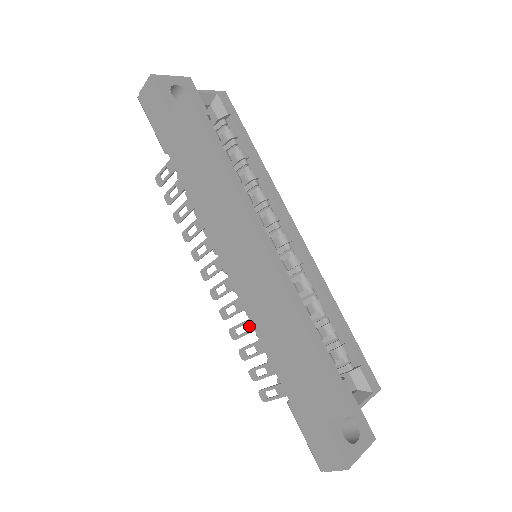
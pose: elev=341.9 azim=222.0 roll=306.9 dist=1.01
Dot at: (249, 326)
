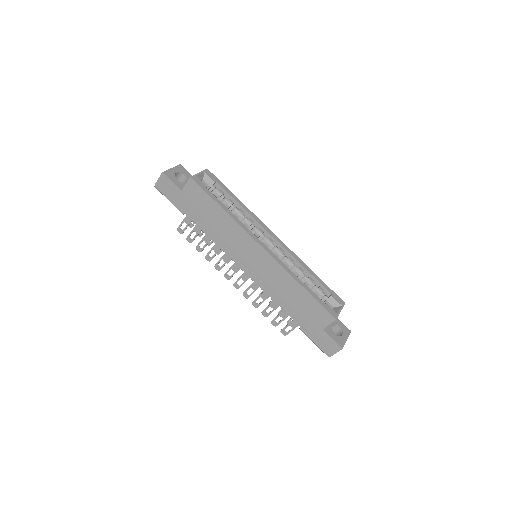
Dot at: (264, 296)
